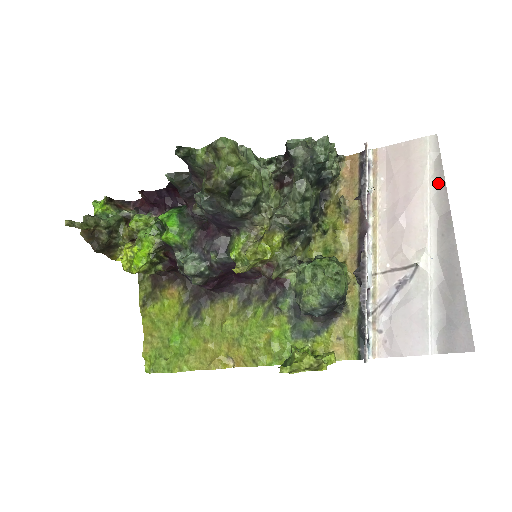
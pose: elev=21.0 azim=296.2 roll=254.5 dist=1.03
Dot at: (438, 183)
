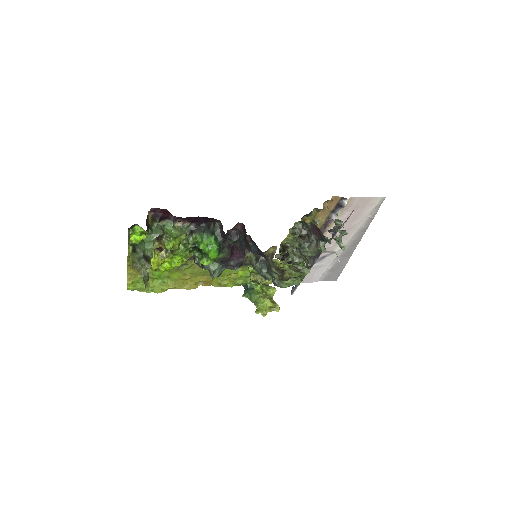
Dot at: (369, 219)
